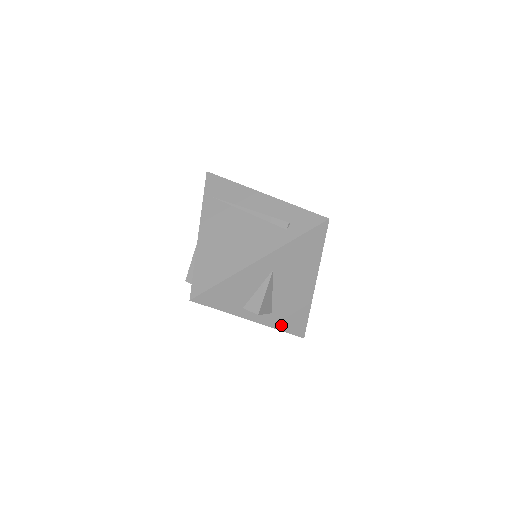
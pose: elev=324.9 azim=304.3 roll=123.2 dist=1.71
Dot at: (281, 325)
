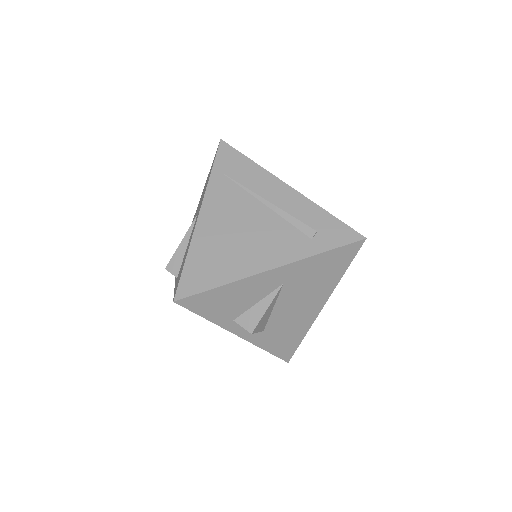
Dot at: (269, 345)
